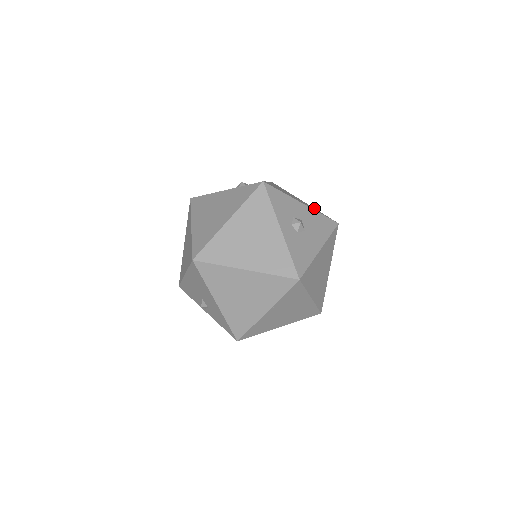
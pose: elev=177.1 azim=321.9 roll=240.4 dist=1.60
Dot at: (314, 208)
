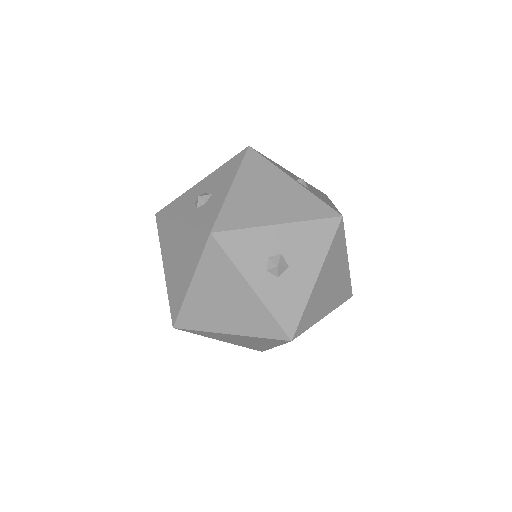
Dot at: (307, 193)
